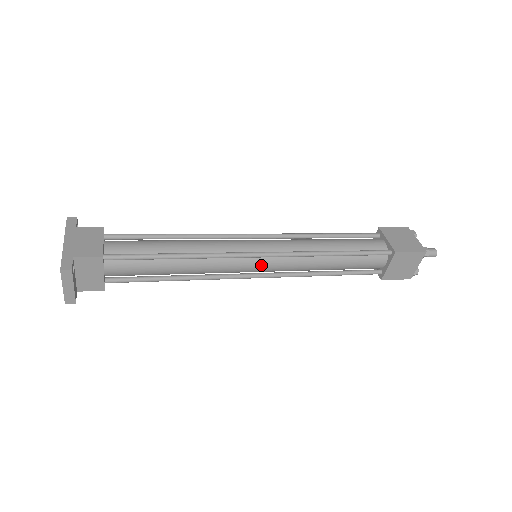
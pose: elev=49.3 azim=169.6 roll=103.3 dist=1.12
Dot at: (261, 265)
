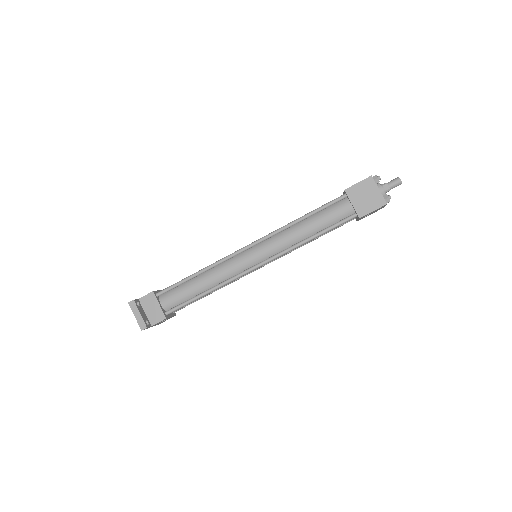
Dot at: (254, 254)
